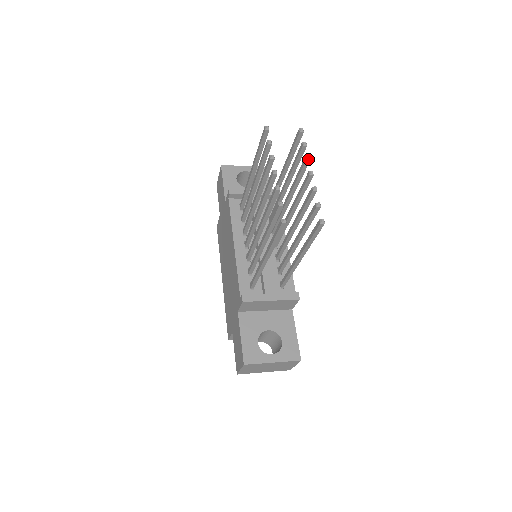
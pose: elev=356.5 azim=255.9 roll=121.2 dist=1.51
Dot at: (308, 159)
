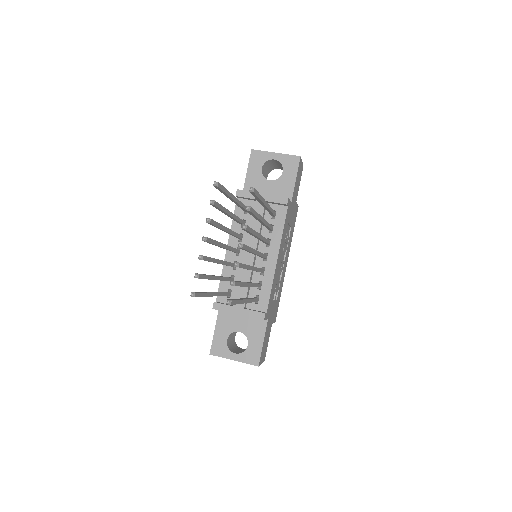
Dot at: (243, 228)
